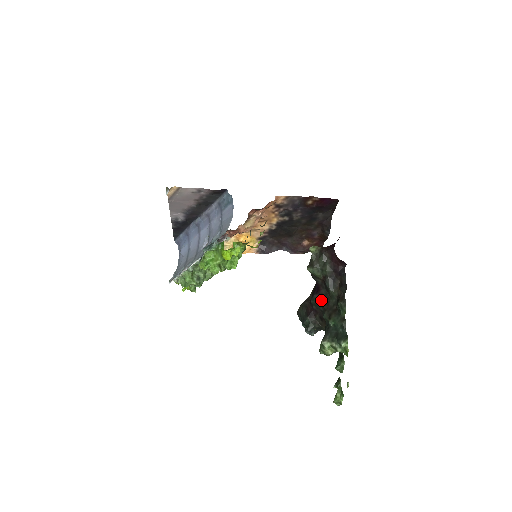
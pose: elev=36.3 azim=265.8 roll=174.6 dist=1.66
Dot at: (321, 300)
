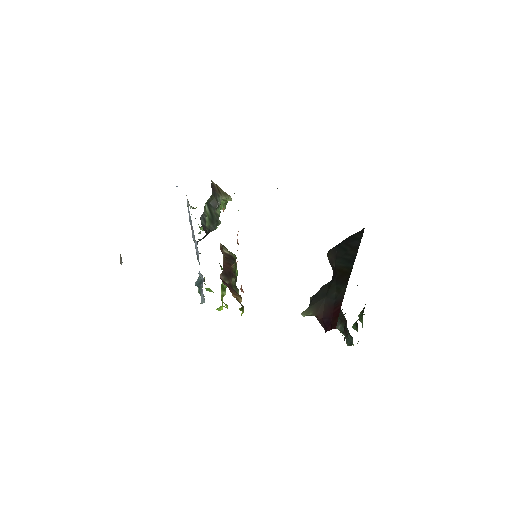
Dot at: occluded
